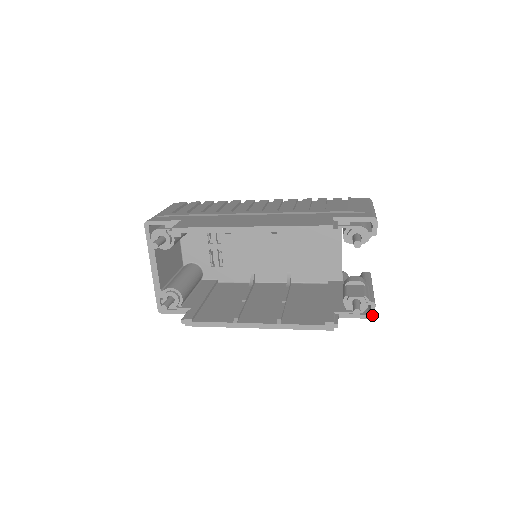
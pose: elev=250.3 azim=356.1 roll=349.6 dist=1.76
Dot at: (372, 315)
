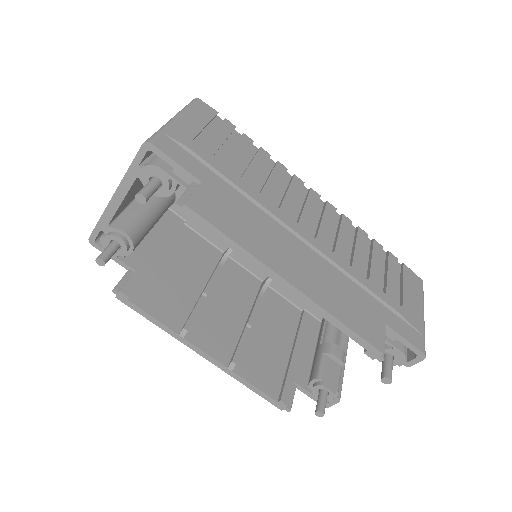
Dot at: (327, 405)
